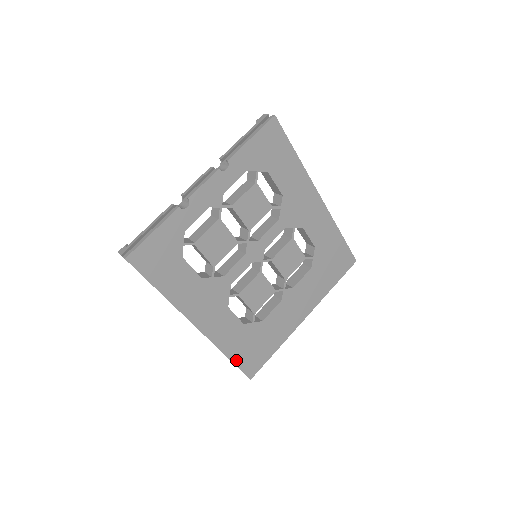
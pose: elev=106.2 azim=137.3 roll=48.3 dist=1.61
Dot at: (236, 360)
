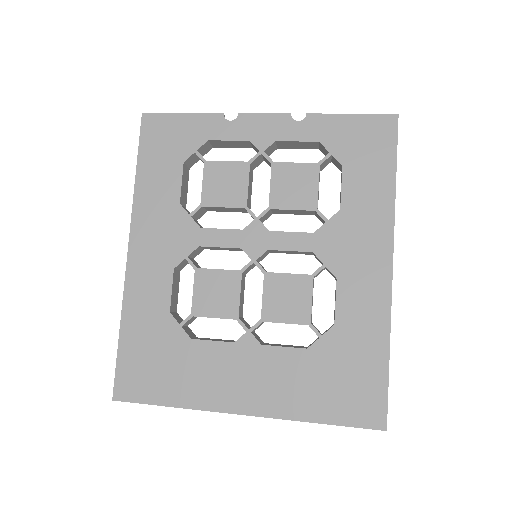
Dot at: (124, 348)
